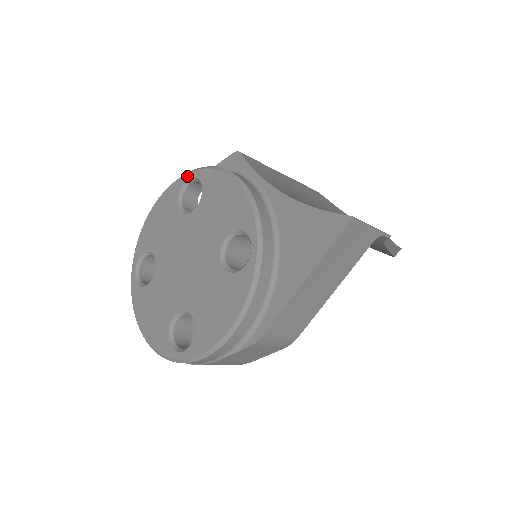
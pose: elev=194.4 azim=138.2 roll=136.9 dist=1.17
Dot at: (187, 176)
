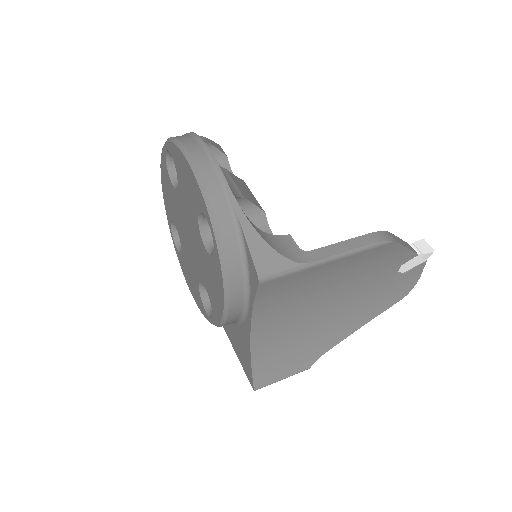
Dot at: (211, 227)
